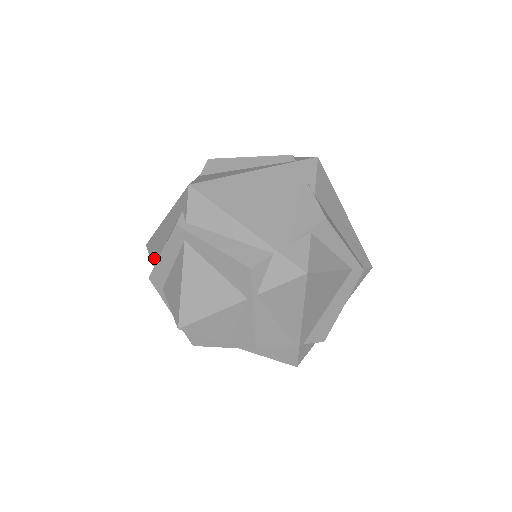
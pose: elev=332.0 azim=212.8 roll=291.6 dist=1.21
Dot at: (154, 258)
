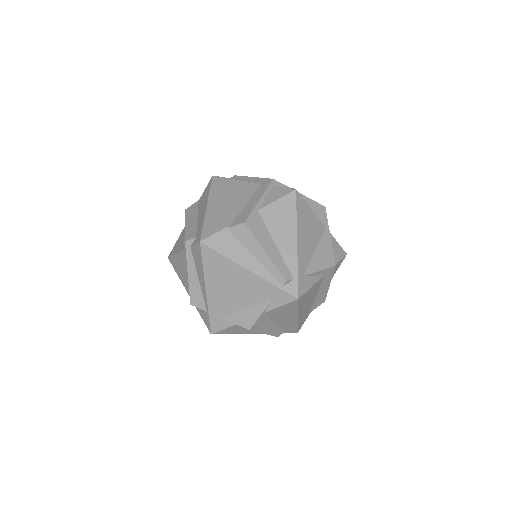
Dot at: (201, 198)
